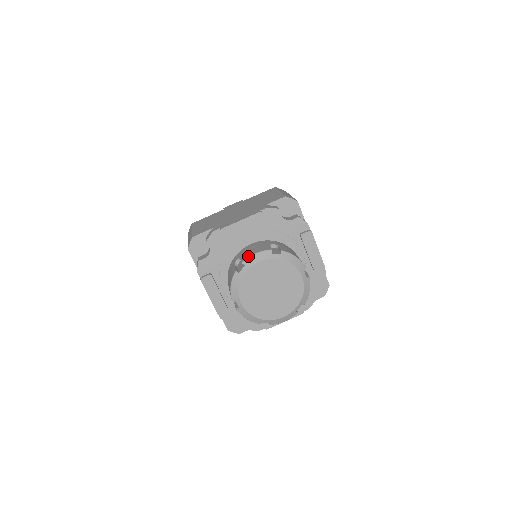
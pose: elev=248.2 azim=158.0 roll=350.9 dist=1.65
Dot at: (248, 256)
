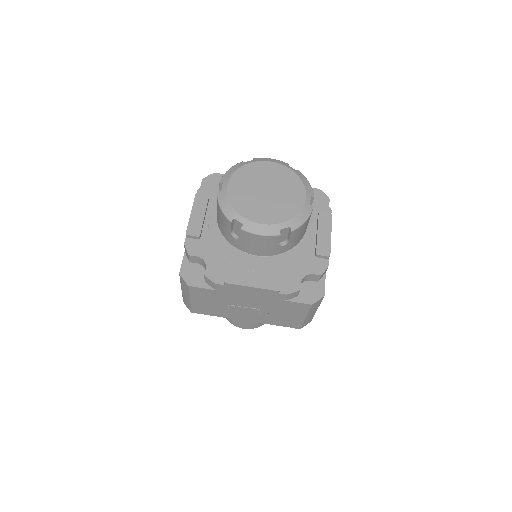
Dot at: (262, 159)
